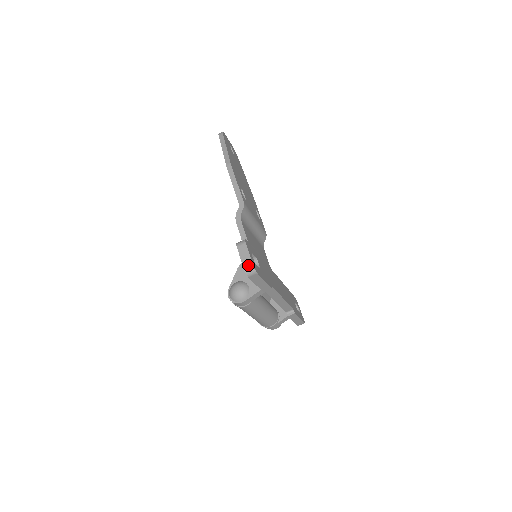
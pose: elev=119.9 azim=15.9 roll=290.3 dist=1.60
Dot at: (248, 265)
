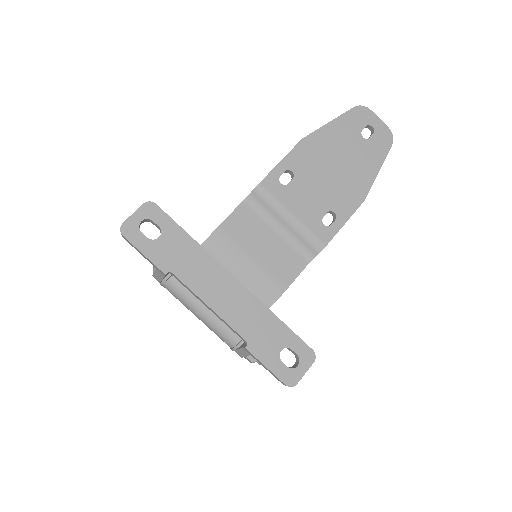
Dot at: (123, 224)
